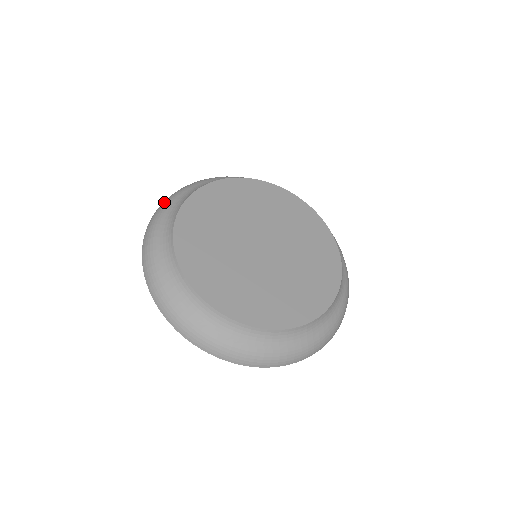
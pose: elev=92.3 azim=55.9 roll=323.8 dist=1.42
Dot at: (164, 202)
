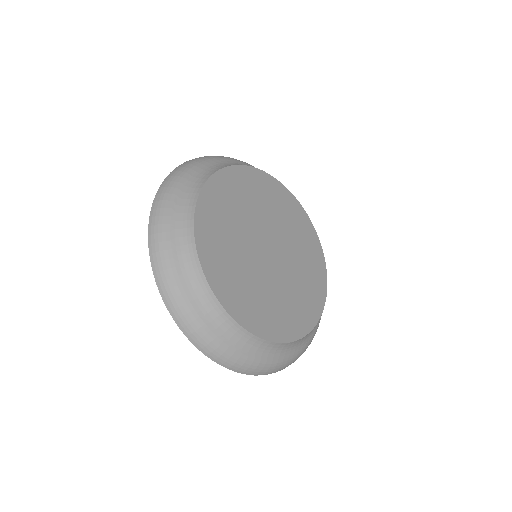
Dot at: (184, 165)
